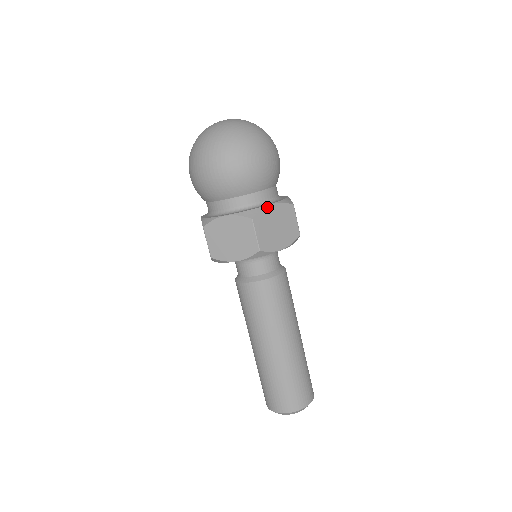
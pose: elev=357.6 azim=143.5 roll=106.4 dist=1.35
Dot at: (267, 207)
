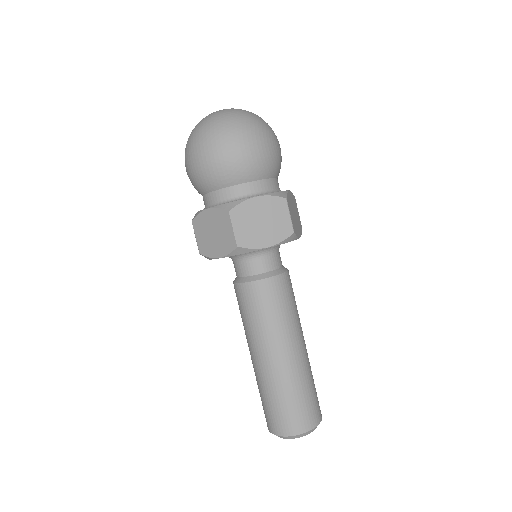
Dot at: (288, 192)
